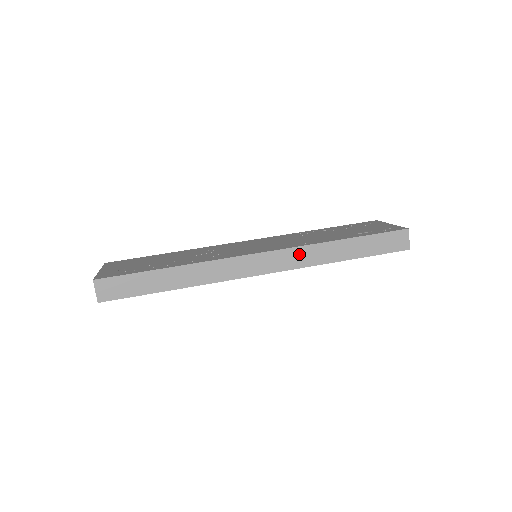
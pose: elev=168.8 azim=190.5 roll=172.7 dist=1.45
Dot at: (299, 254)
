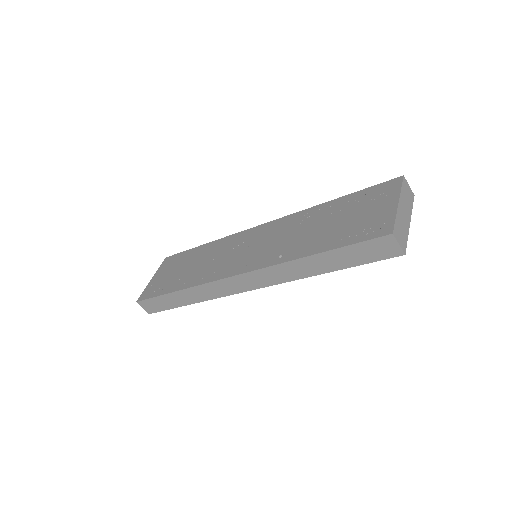
Dot at: (272, 273)
